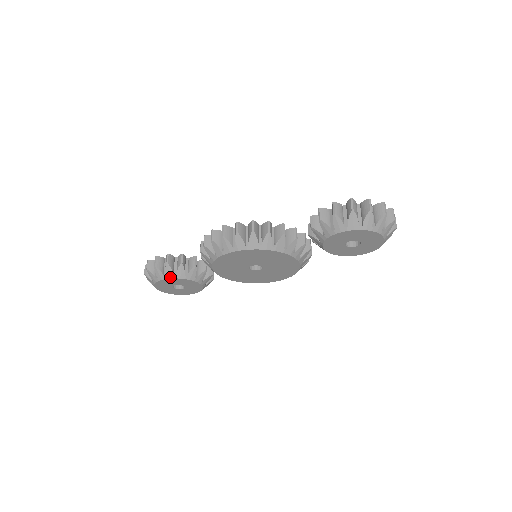
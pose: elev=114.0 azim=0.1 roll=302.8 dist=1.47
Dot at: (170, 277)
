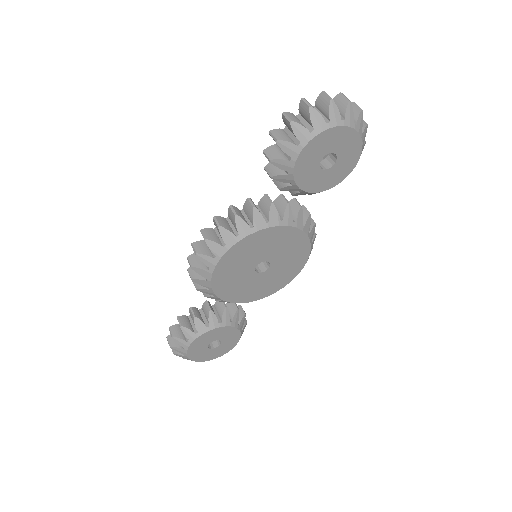
Dot at: (193, 338)
